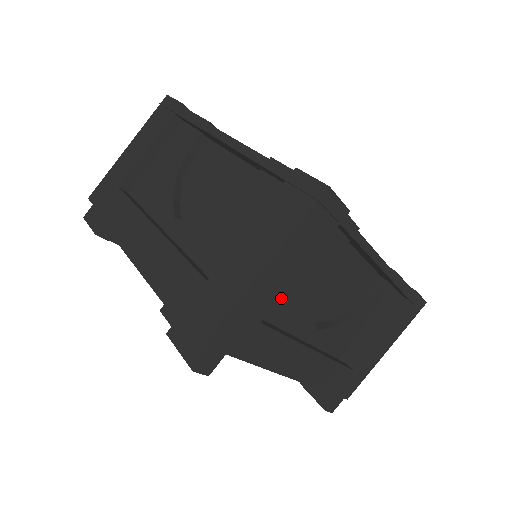
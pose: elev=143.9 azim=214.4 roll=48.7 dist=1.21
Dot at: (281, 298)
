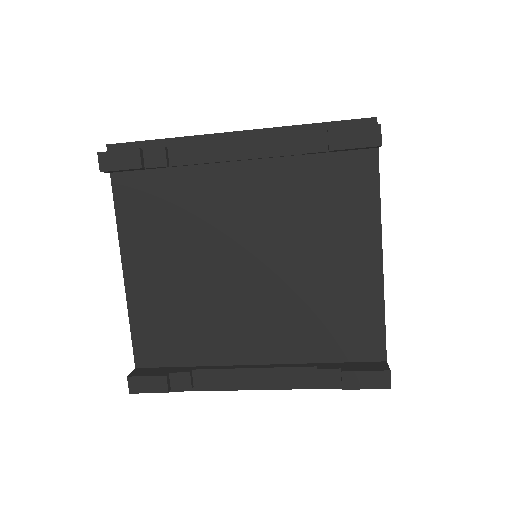
Dot at: occluded
